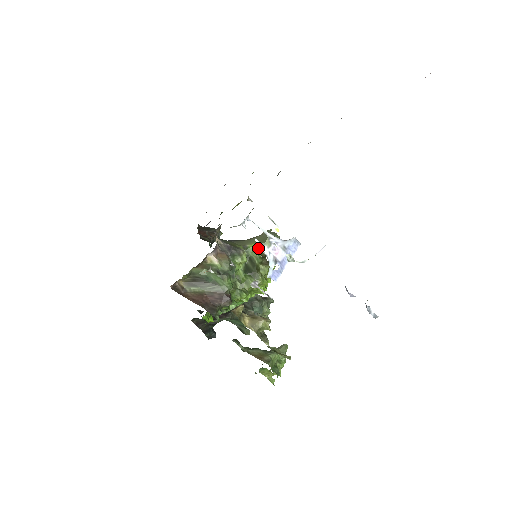
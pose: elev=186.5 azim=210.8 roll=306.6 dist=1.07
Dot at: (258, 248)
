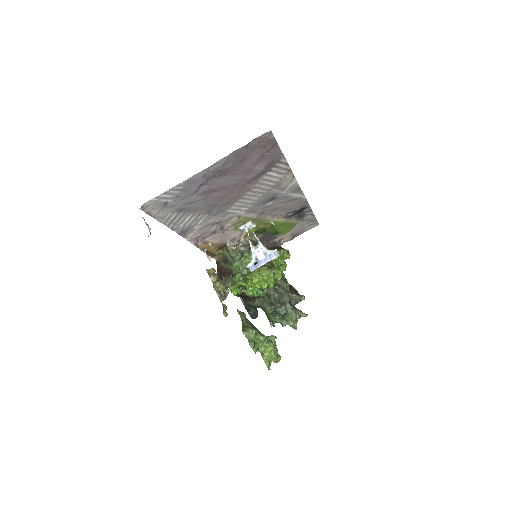
Dot at: occluded
